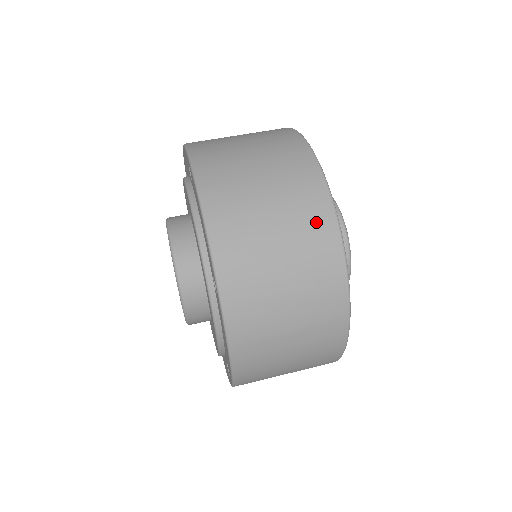
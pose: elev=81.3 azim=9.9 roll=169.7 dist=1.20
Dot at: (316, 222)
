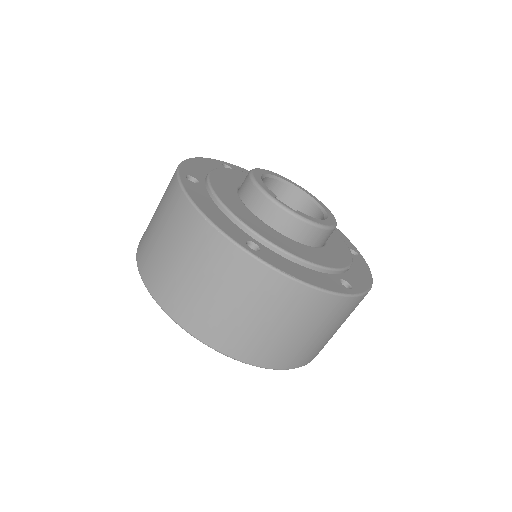
Dot at: (206, 244)
